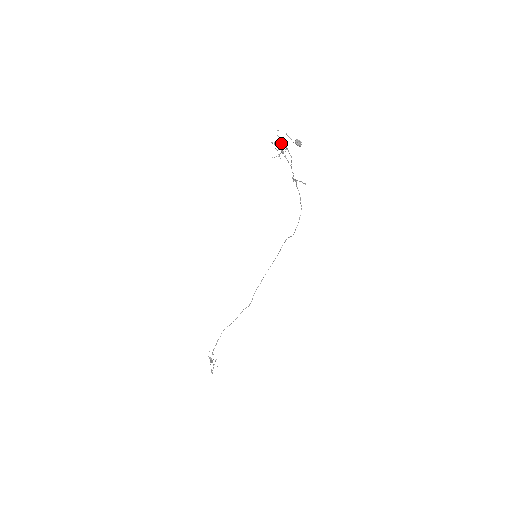
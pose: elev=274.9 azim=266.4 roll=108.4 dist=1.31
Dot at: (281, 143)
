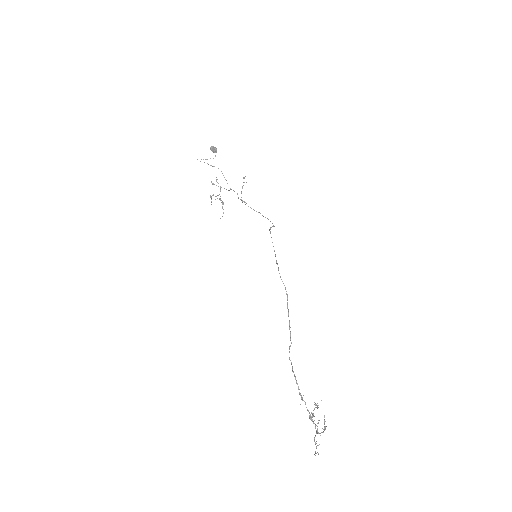
Dot at: (212, 183)
